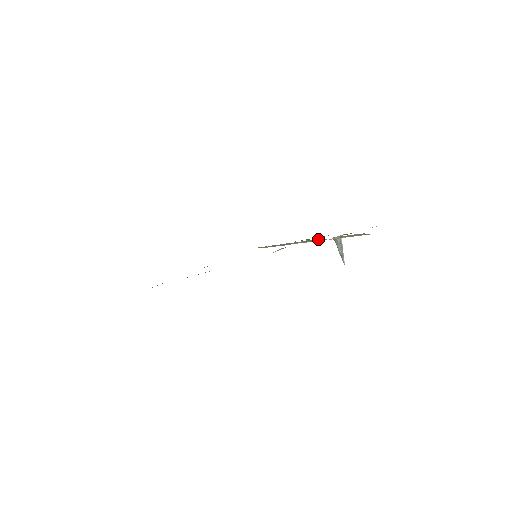
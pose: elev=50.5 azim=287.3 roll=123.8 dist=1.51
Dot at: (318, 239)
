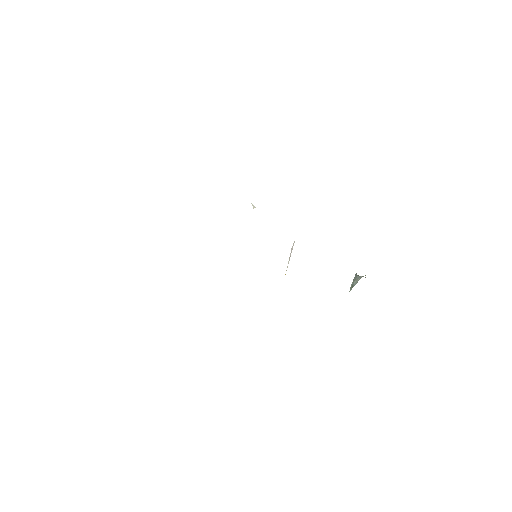
Dot at: occluded
